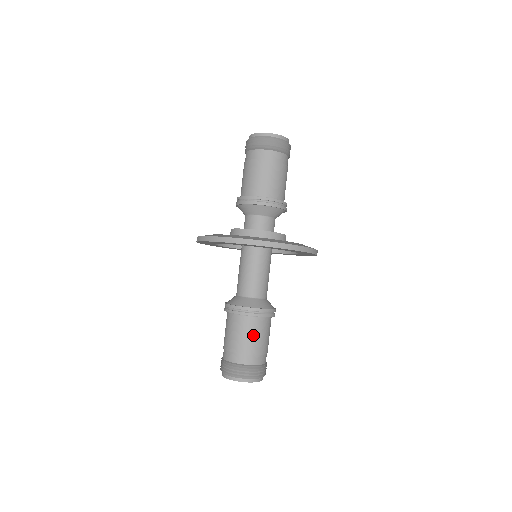
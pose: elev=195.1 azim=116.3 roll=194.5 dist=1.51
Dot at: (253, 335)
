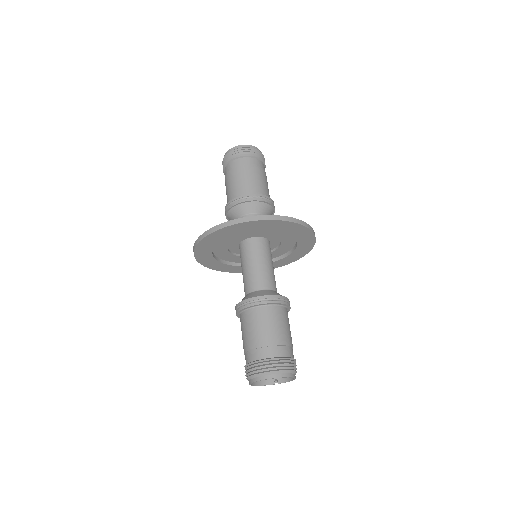
Dot at: (288, 326)
